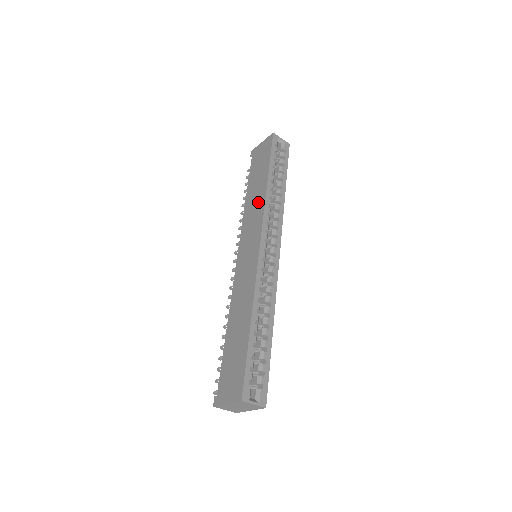
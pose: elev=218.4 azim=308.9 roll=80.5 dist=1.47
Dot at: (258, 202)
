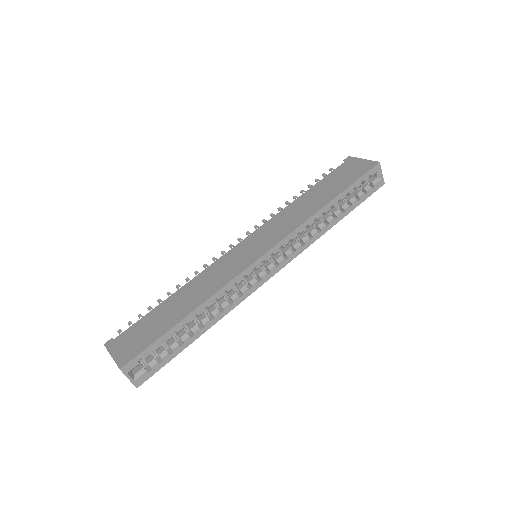
Dot at: (303, 213)
